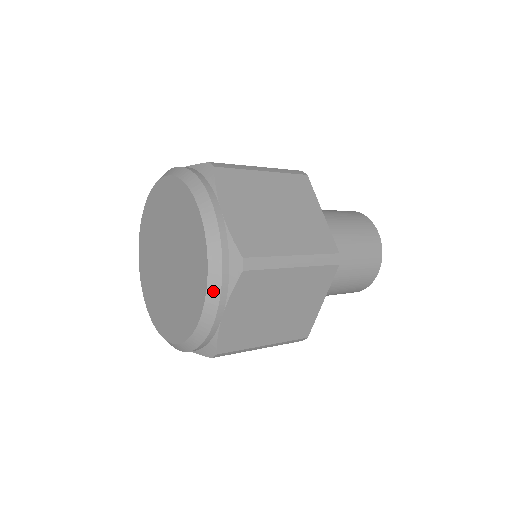
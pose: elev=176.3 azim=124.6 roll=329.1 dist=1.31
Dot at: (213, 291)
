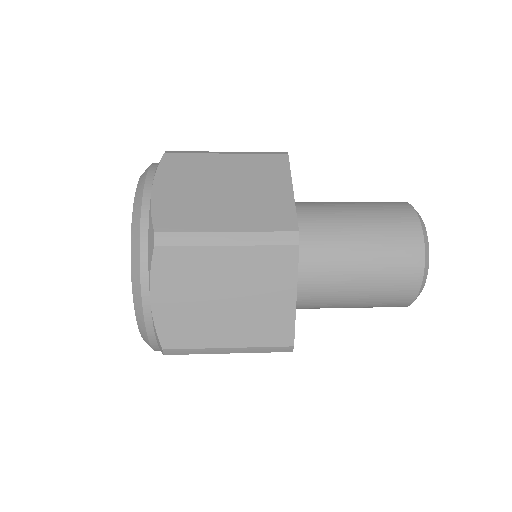
Dot at: occluded
